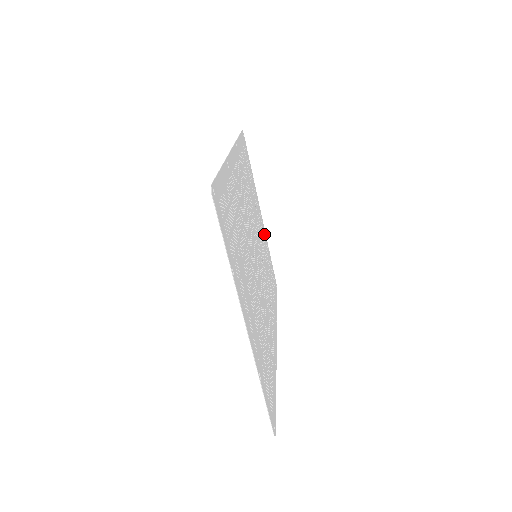
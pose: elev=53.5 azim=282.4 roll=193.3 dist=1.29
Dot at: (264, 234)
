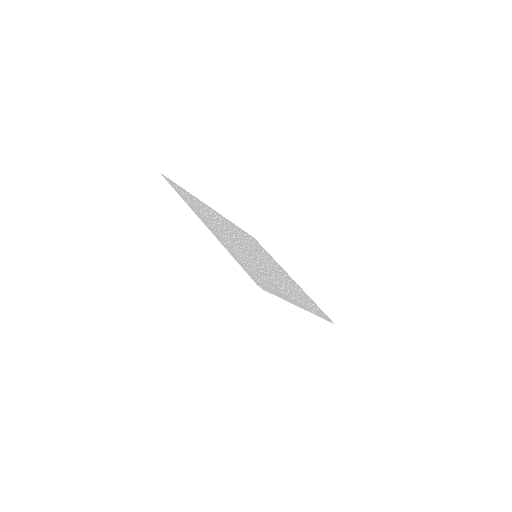
Dot at: occluded
